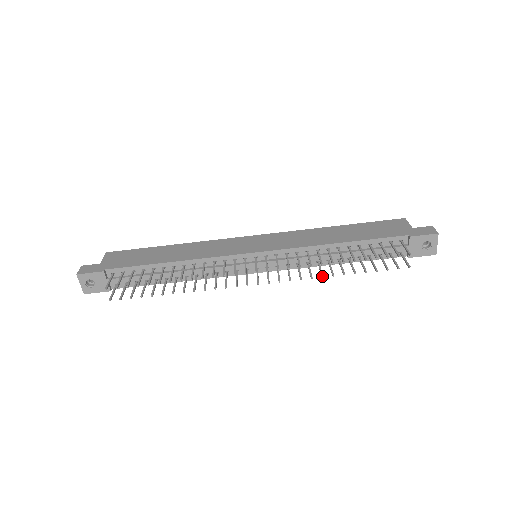
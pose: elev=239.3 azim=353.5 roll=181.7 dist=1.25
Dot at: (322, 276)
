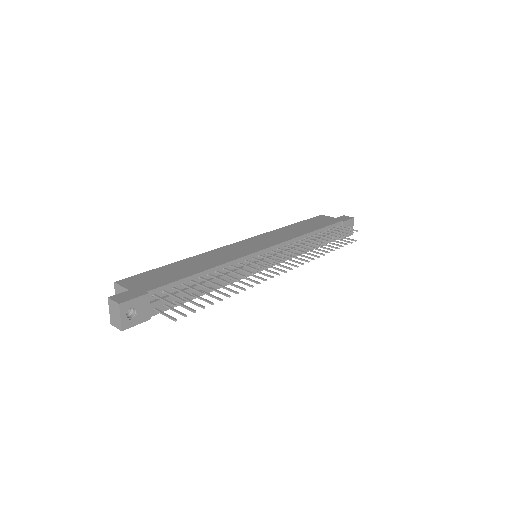
Dot at: (319, 256)
